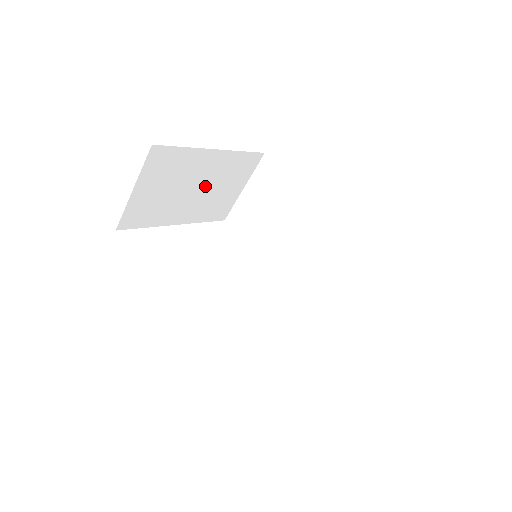
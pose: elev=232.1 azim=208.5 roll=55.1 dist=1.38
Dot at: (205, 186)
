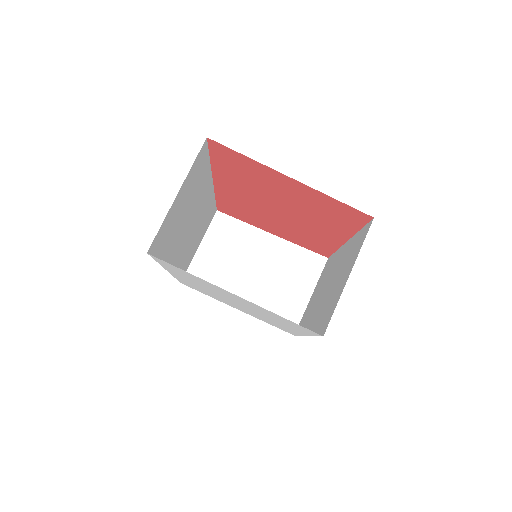
Dot at: (265, 272)
